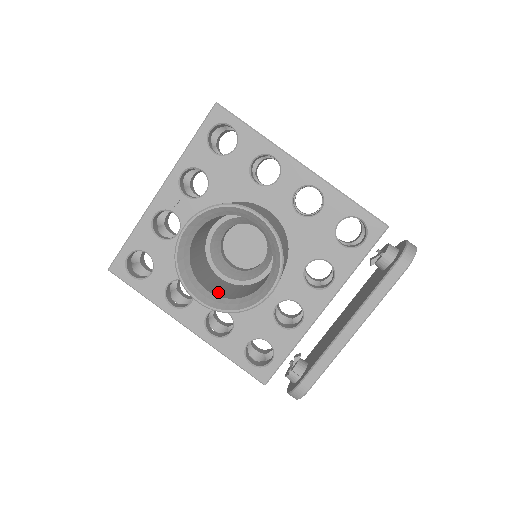
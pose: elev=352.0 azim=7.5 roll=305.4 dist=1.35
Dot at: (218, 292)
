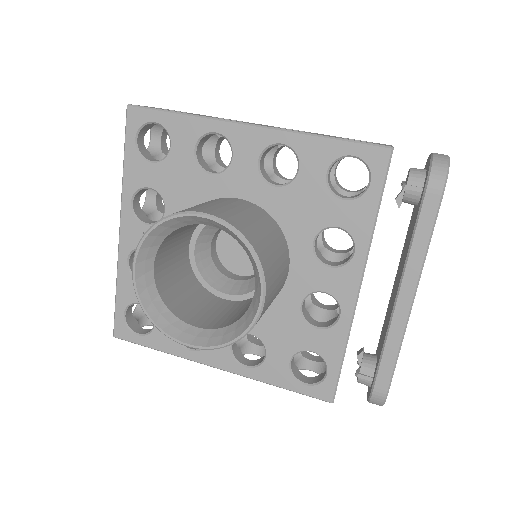
Dot at: (214, 322)
